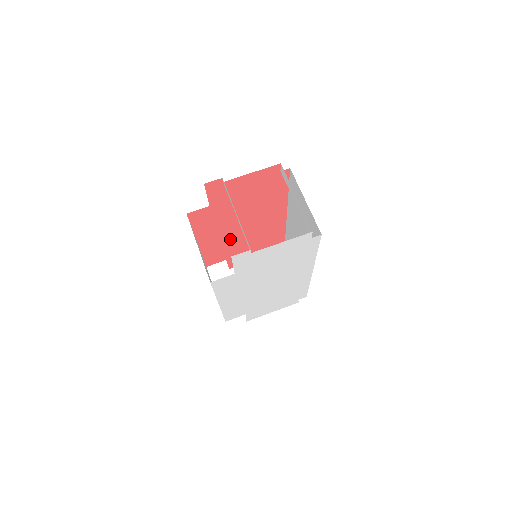
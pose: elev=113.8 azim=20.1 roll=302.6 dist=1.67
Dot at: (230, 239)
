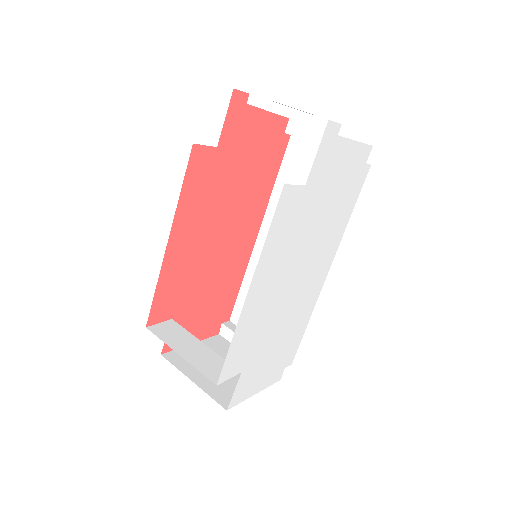
Dot at: (198, 258)
